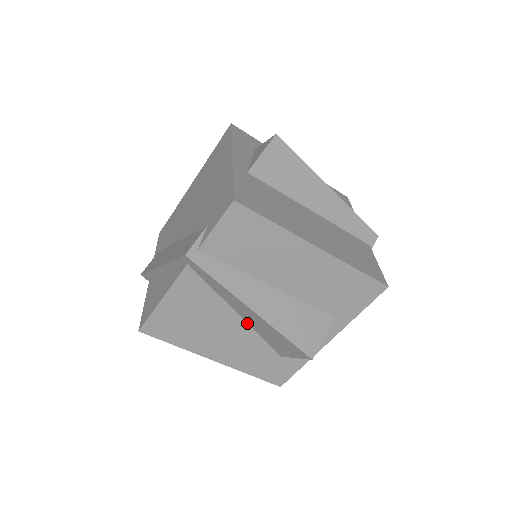
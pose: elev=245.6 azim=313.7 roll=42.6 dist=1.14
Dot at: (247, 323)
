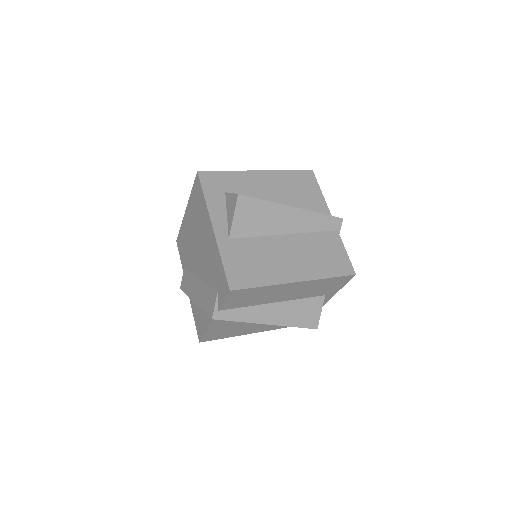
Dot at: occluded
